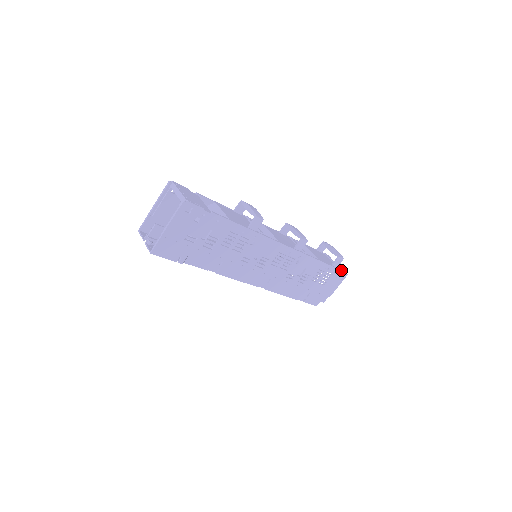
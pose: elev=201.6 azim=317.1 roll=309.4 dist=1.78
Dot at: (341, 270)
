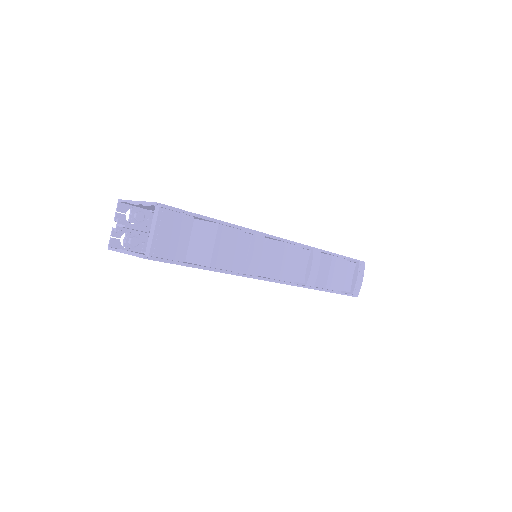
Dot at: occluded
